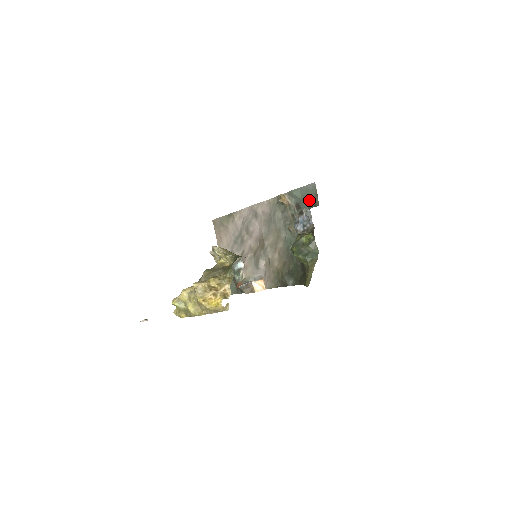
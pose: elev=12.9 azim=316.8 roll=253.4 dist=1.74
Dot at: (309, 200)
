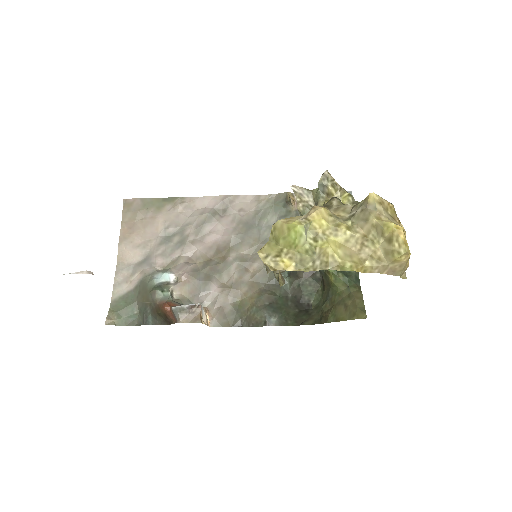
Dot at: occluded
